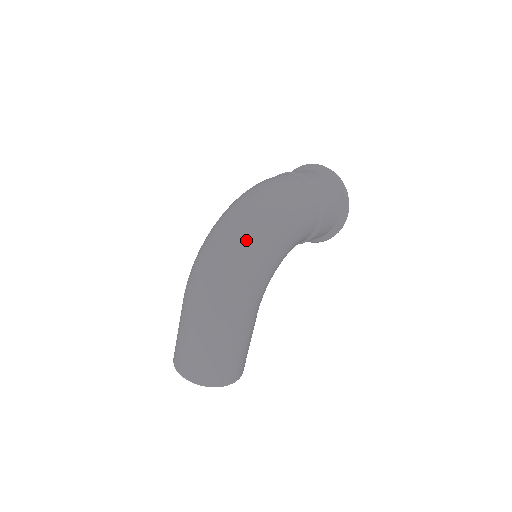
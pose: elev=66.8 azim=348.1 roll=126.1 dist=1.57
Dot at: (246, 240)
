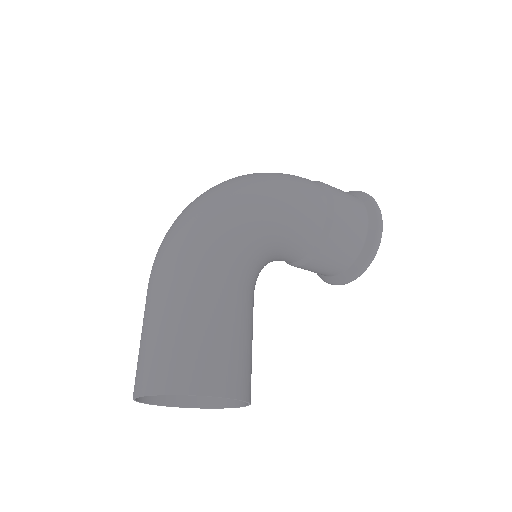
Dot at: (212, 190)
